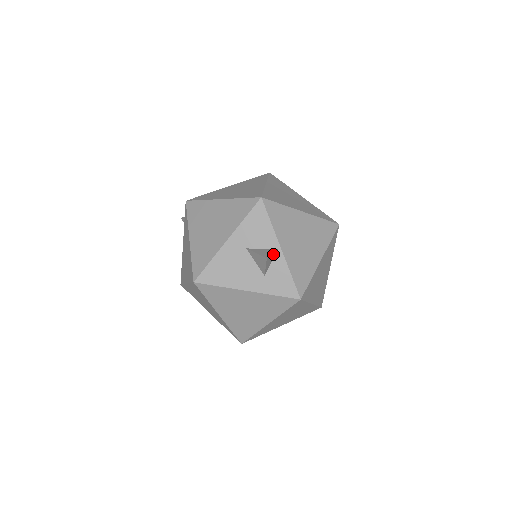
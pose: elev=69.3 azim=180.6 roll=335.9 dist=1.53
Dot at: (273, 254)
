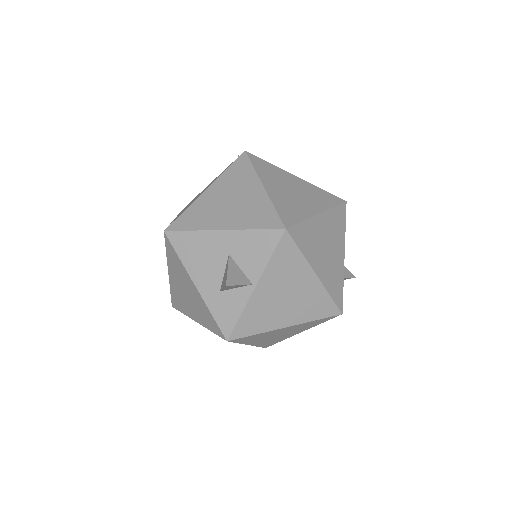
Dot at: (242, 285)
